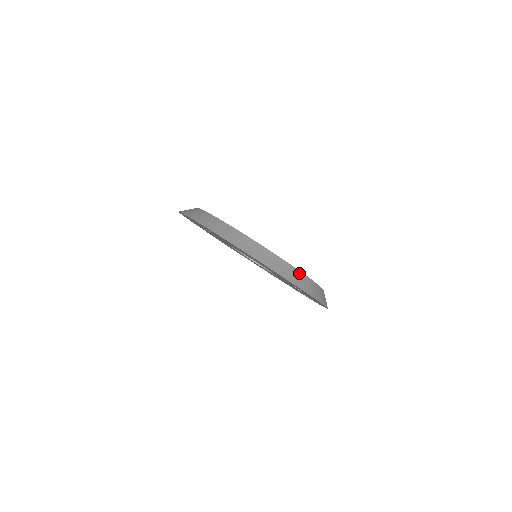
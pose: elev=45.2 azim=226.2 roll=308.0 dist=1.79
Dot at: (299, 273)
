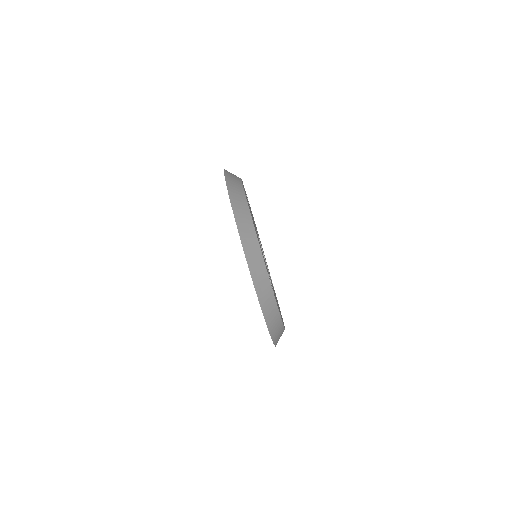
Dot at: (258, 250)
